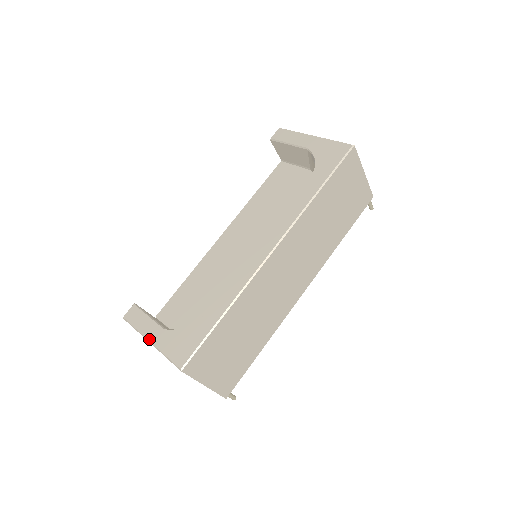
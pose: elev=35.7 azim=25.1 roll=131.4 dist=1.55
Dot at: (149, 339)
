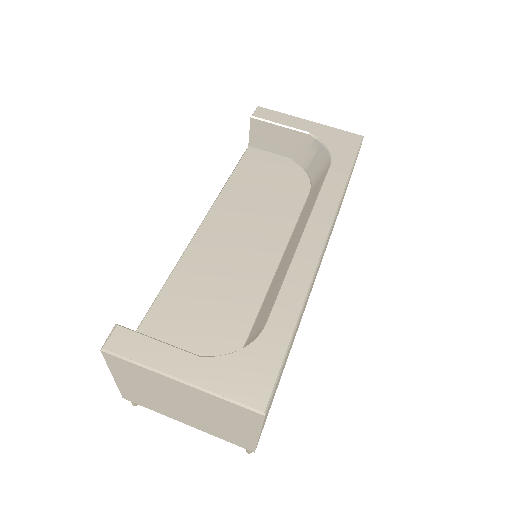
Dot at: (179, 376)
